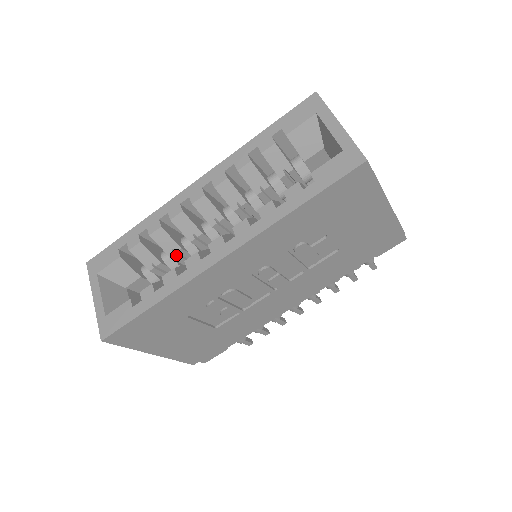
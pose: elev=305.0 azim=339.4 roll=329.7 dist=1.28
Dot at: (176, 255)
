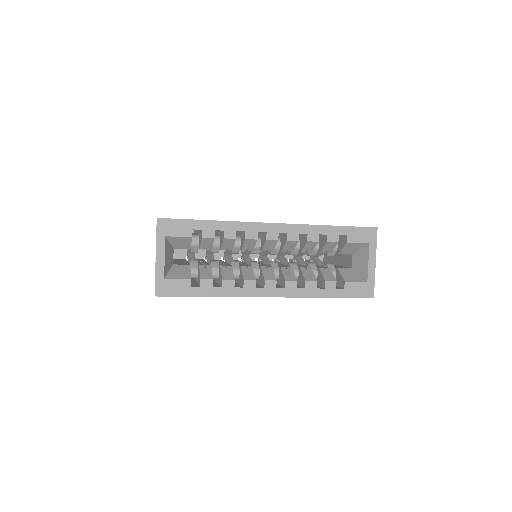
Dot at: occluded
